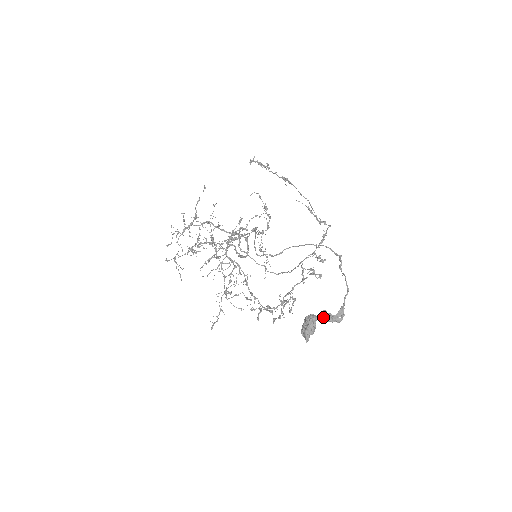
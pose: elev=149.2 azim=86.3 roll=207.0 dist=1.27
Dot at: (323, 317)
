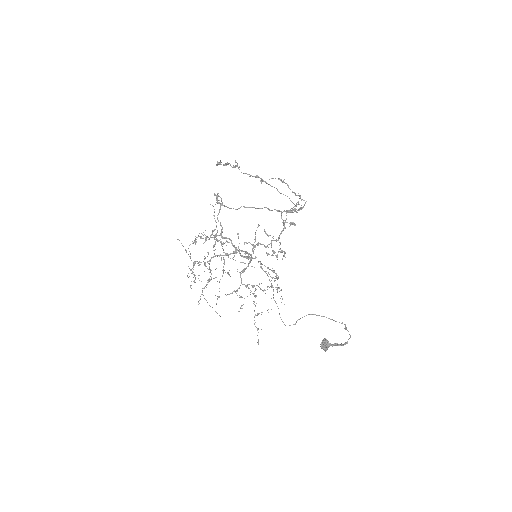
Dot at: (335, 345)
